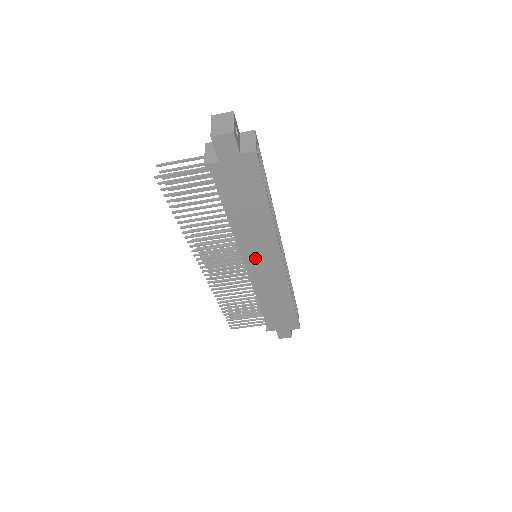
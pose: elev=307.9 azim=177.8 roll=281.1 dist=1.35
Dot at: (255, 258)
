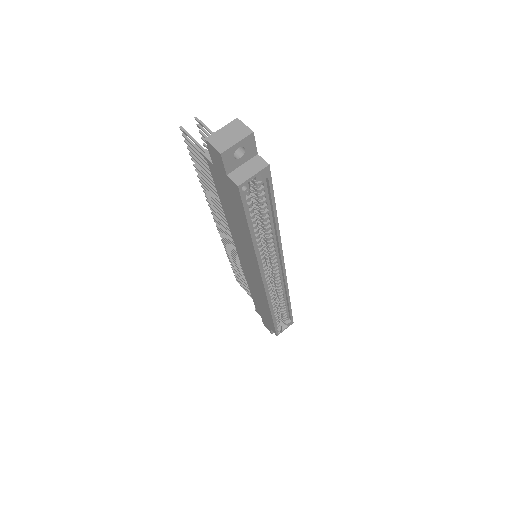
Dot at: (244, 258)
